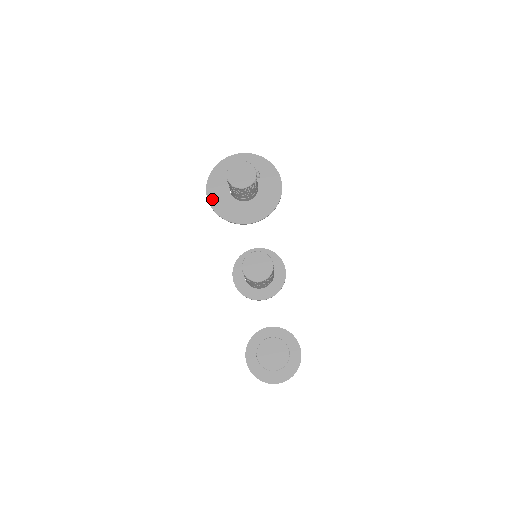
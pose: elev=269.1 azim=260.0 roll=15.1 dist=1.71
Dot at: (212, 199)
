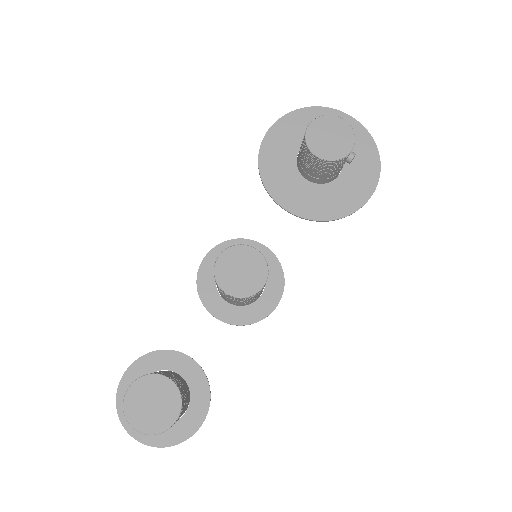
Dot at: (269, 141)
